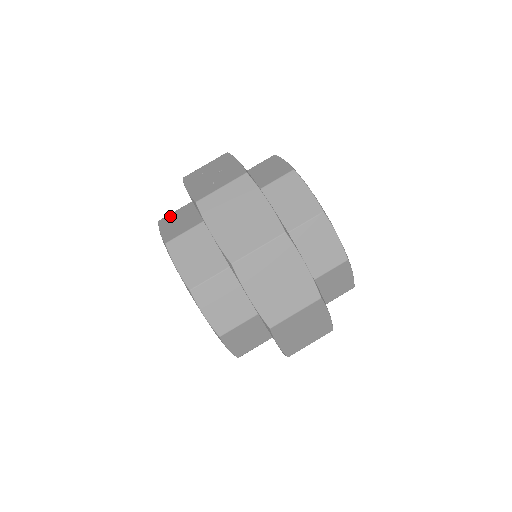
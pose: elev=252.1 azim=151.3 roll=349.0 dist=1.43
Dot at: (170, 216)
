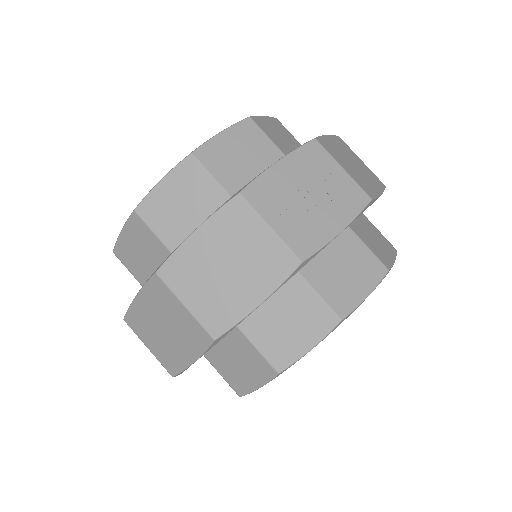
Dot at: (258, 134)
